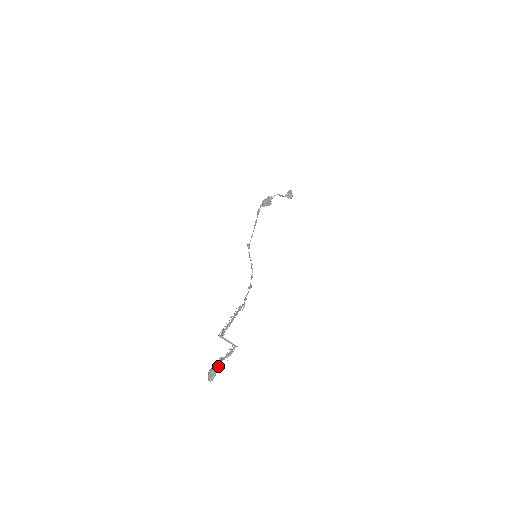
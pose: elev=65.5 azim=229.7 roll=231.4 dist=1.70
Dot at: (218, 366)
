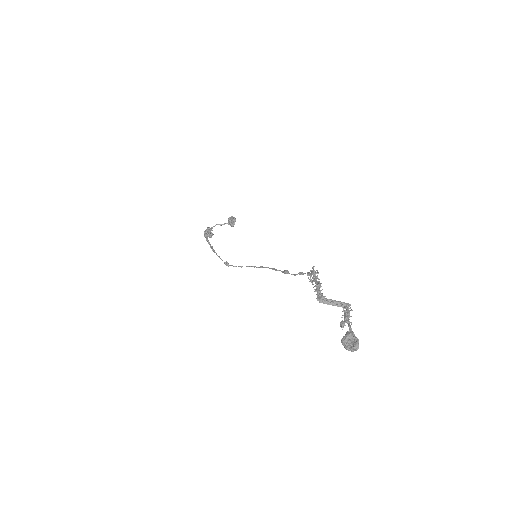
Dot at: (351, 328)
